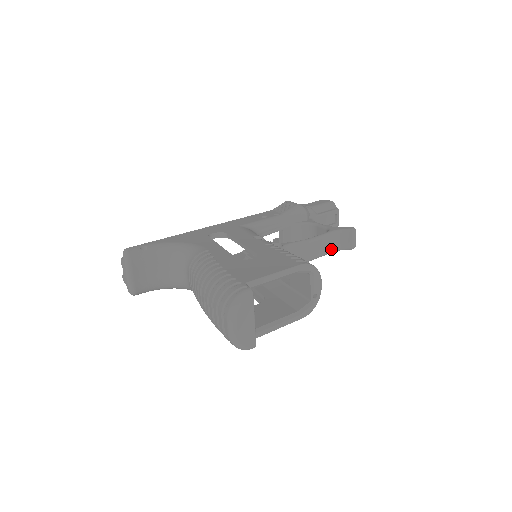
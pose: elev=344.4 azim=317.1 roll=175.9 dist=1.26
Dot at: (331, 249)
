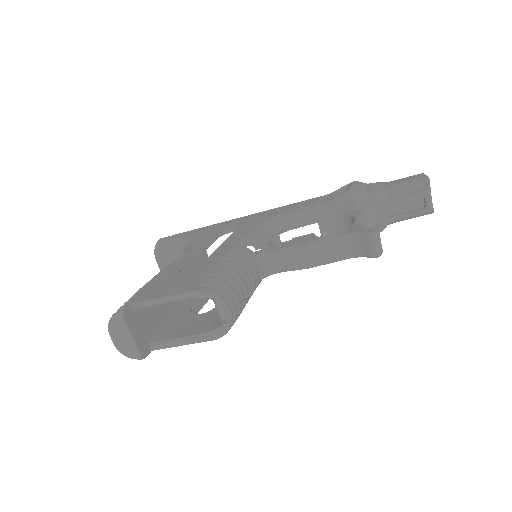
Dot at: (343, 256)
